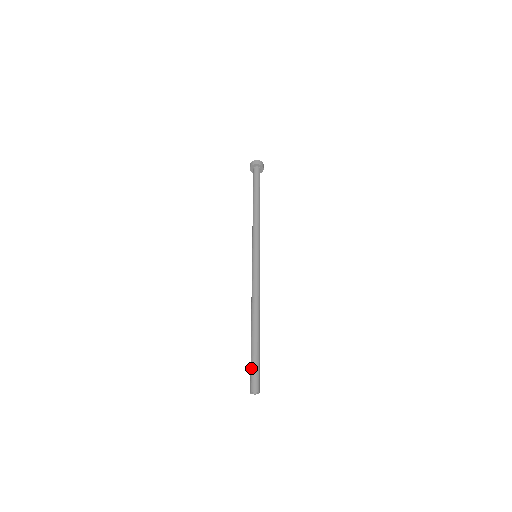
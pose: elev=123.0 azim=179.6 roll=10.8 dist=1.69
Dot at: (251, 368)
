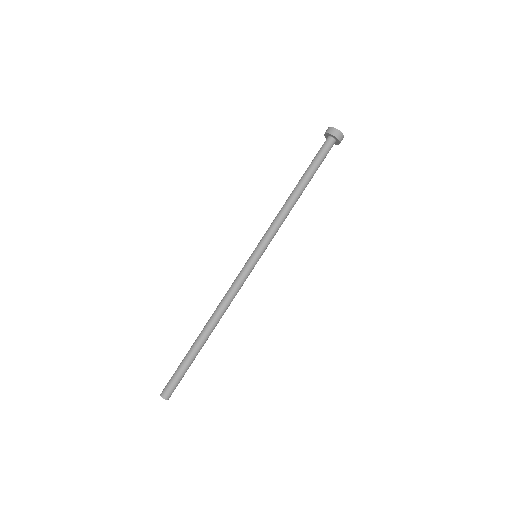
Dot at: (174, 374)
